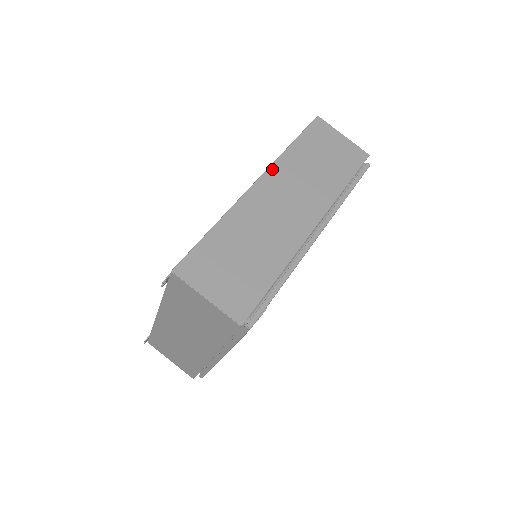
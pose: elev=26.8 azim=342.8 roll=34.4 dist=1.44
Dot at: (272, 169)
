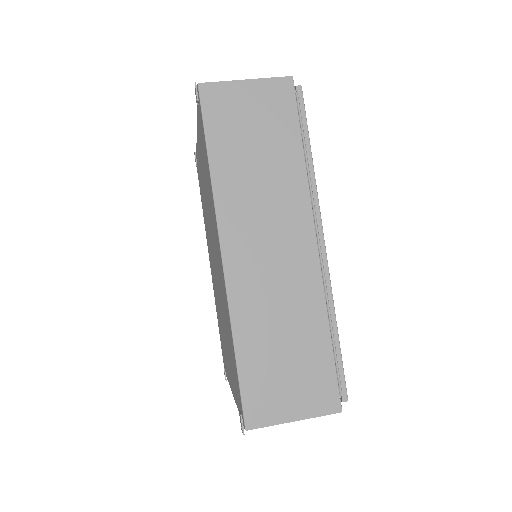
Dot at: (221, 220)
